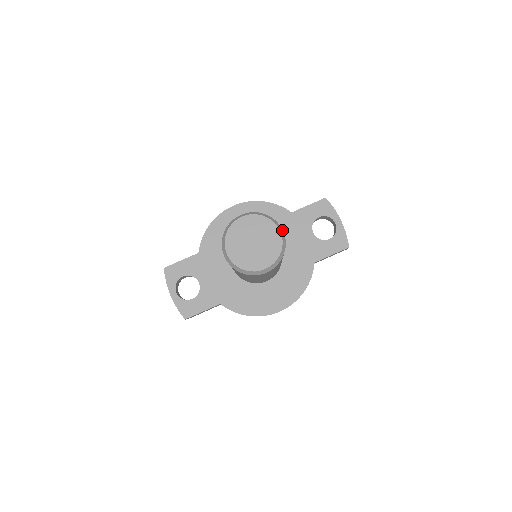
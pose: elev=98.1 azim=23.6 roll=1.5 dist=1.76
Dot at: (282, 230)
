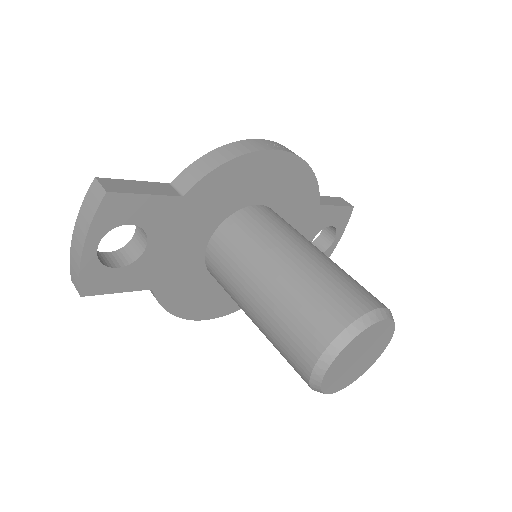
Dot at: occluded
